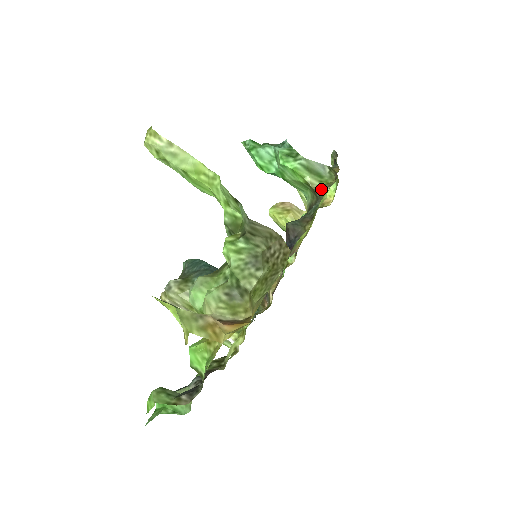
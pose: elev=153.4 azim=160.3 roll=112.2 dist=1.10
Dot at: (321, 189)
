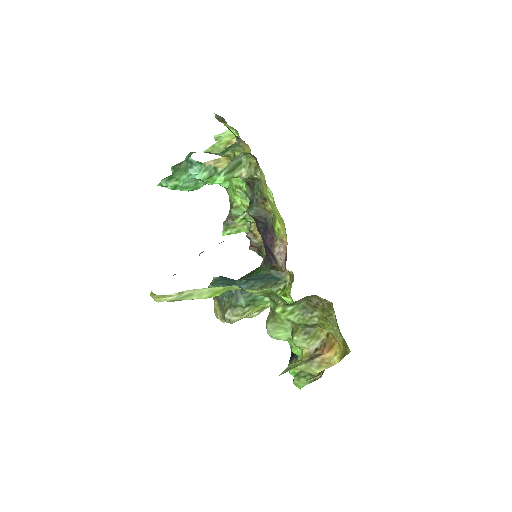
Dot at: (252, 175)
